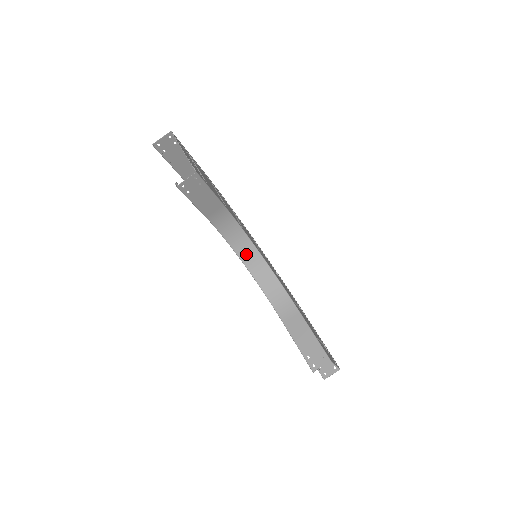
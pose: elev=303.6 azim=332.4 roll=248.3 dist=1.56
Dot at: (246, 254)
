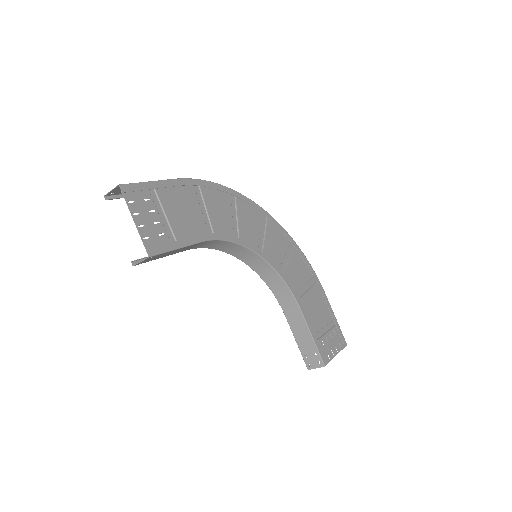
Dot at: (244, 256)
